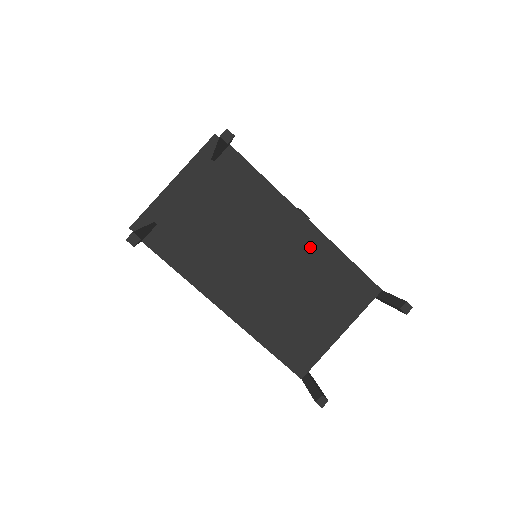
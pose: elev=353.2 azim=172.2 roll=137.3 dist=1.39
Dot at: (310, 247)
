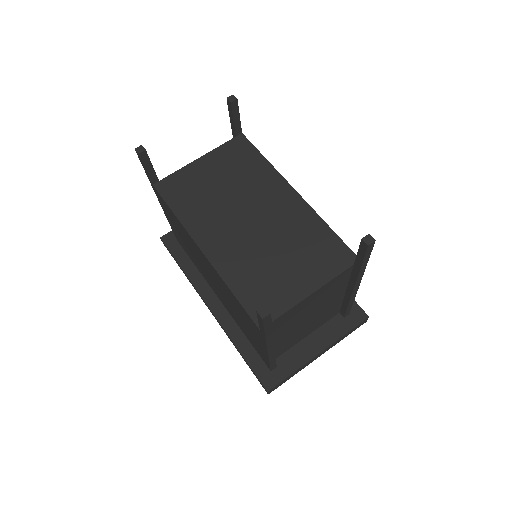
Dot at: (293, 211)
